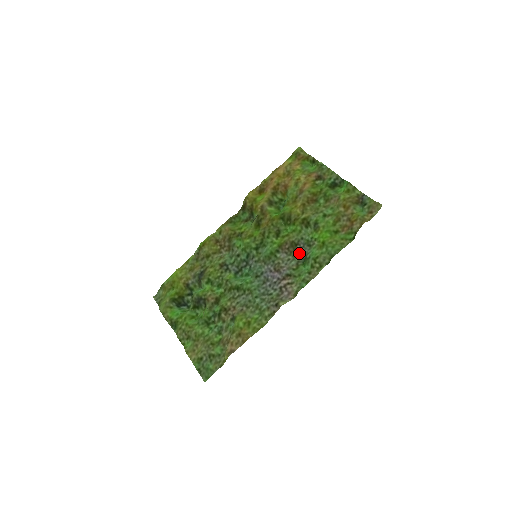
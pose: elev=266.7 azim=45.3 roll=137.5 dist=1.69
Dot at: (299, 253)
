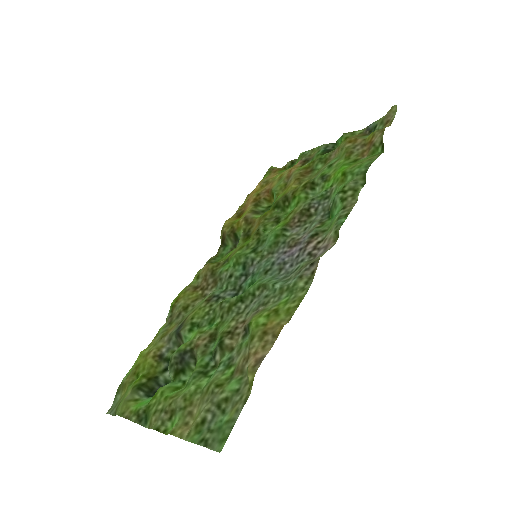
Dot at: (317, 214)
